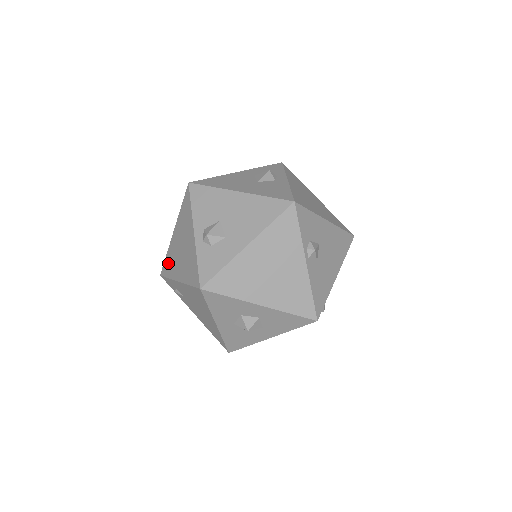
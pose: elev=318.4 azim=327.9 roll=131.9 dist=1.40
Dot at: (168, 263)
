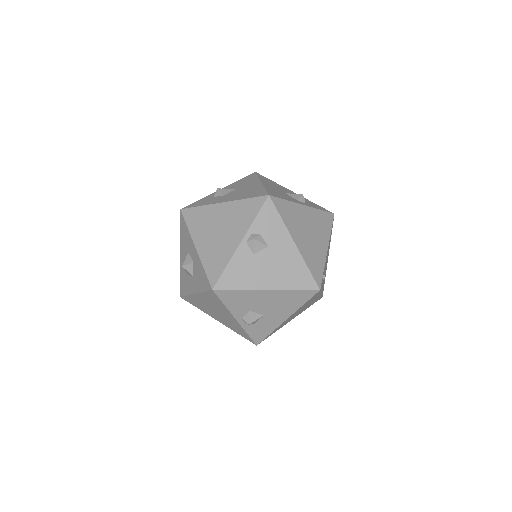
Dot at: occluded
